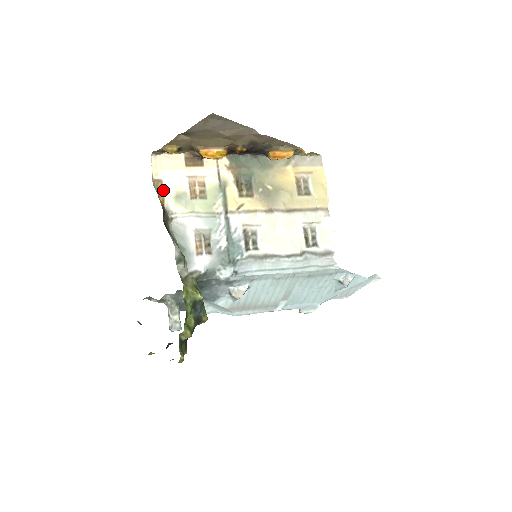
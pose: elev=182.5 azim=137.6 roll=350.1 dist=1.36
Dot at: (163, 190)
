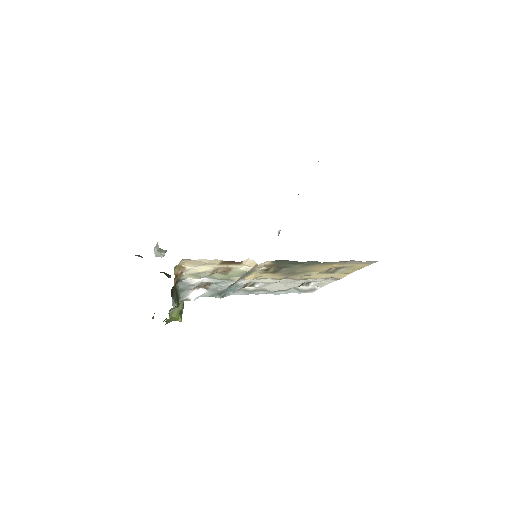
Dot at: (183, 272)
